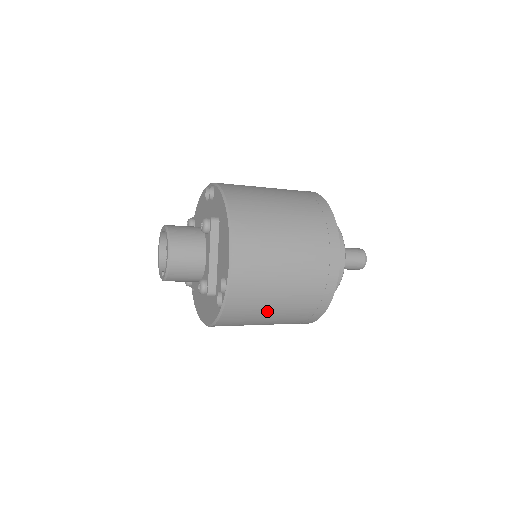
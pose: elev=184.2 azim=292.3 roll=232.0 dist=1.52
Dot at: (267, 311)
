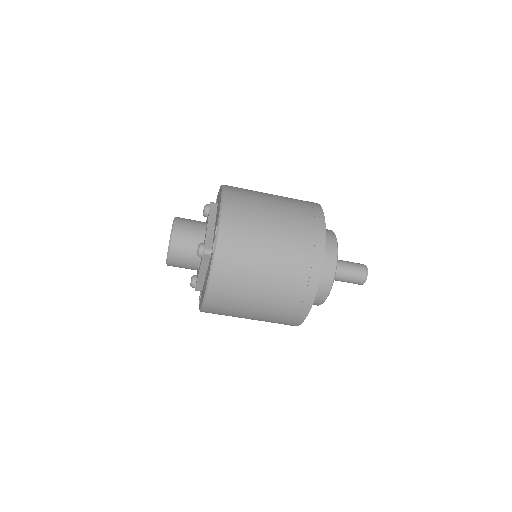
Dot at: (259, 261)
